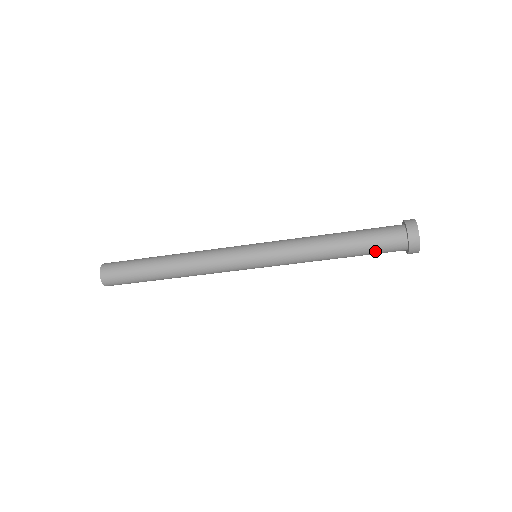
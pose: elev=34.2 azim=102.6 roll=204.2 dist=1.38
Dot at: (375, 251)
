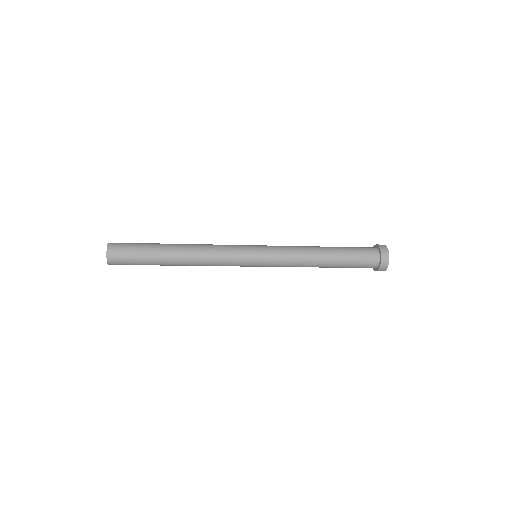
Dot at: (355, 262)
